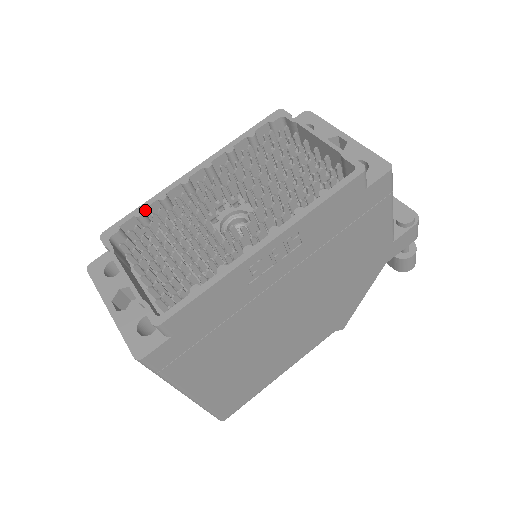
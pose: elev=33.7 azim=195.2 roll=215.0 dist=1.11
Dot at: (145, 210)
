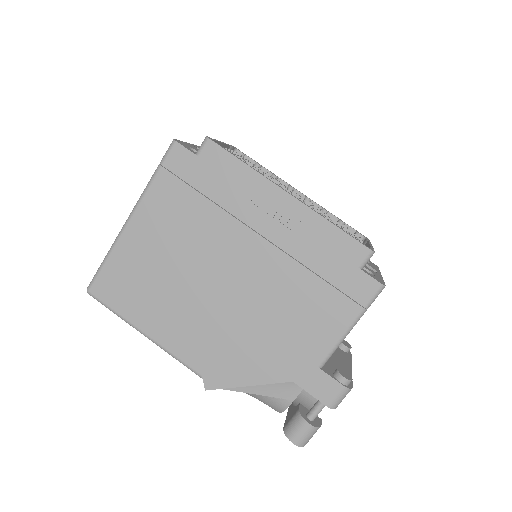
Dot at: (262, 168)
